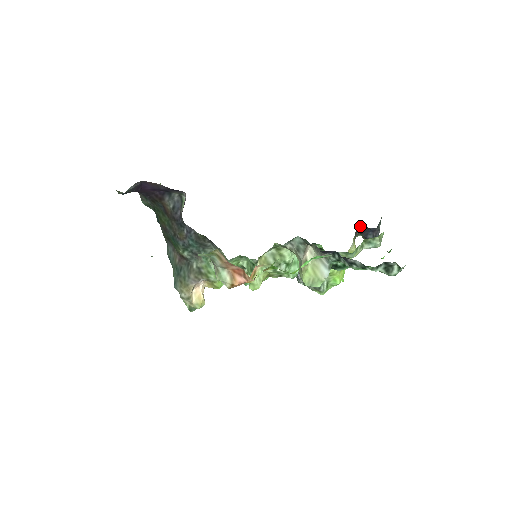
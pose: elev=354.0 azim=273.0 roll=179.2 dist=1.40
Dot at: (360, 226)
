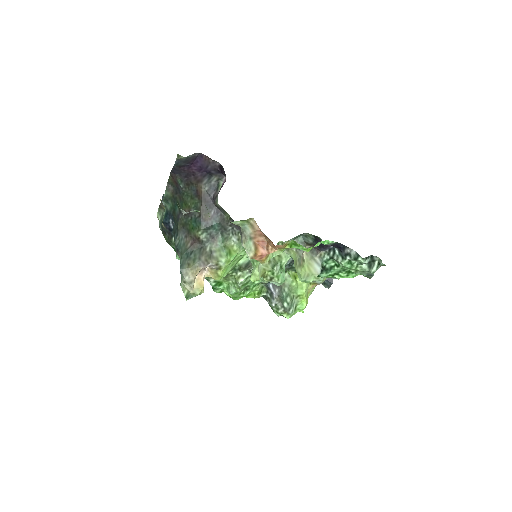
Dot at: occluded
